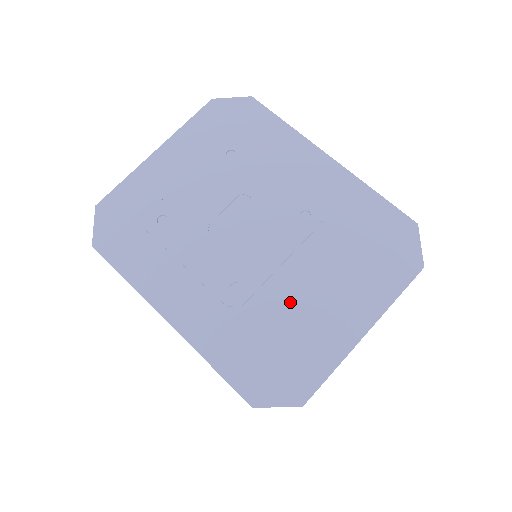
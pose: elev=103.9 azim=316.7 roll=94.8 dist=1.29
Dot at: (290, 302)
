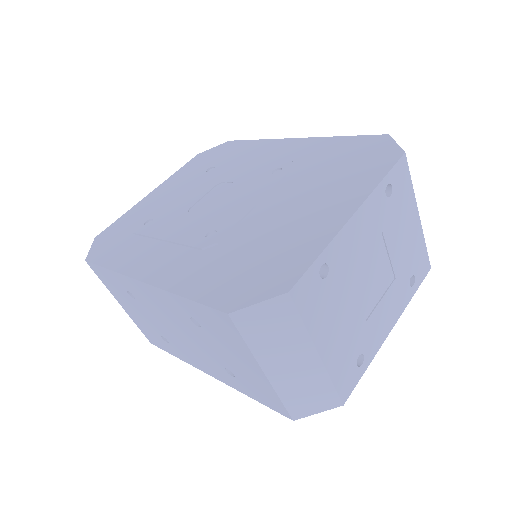
Dot at: (267, 224)
